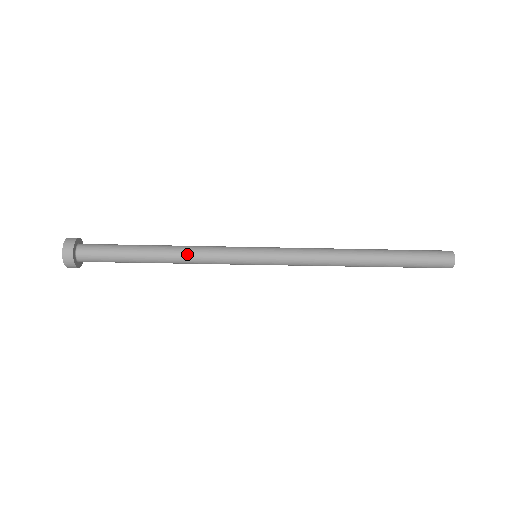
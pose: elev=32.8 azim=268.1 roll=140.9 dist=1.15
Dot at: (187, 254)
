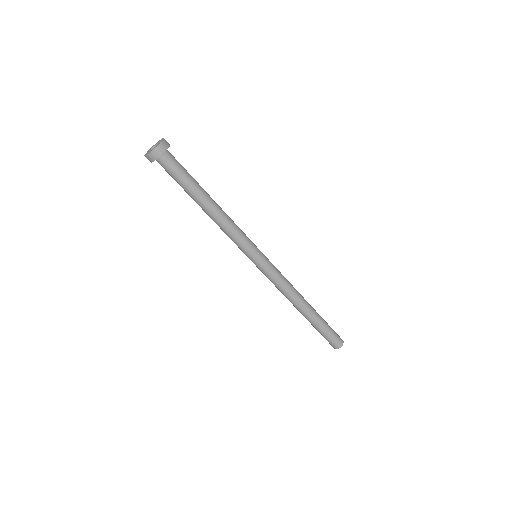
Dot at: occluded
